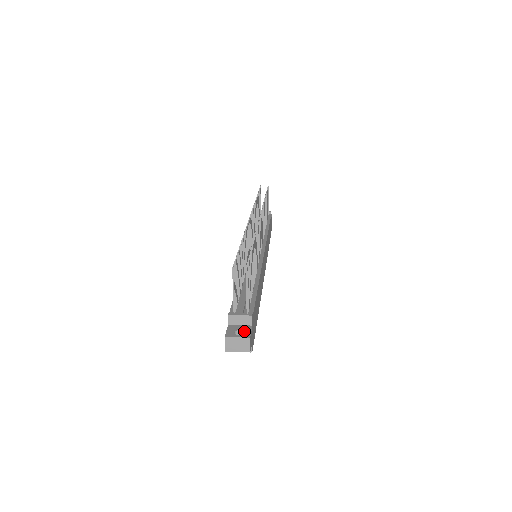
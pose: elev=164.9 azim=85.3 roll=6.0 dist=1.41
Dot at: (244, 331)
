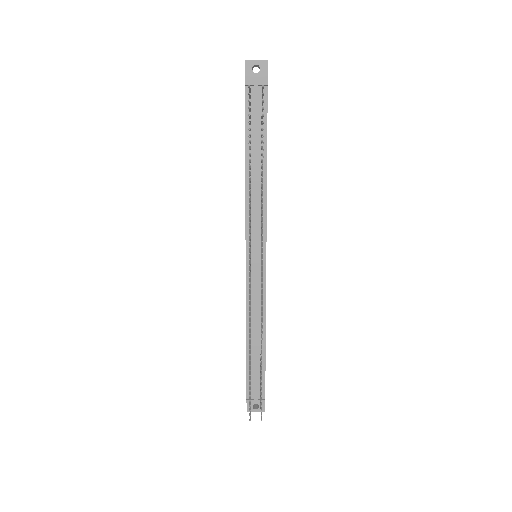
Dot at: occluded
